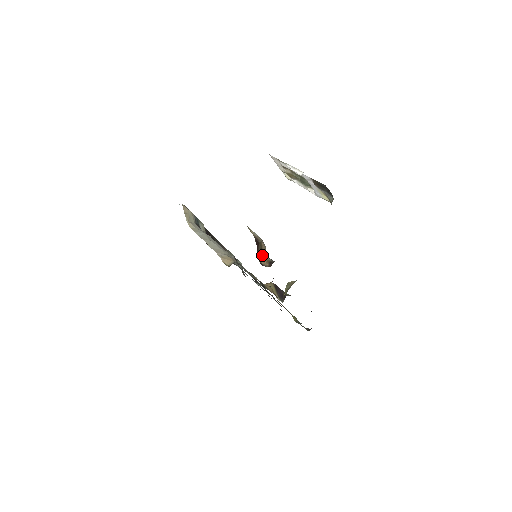
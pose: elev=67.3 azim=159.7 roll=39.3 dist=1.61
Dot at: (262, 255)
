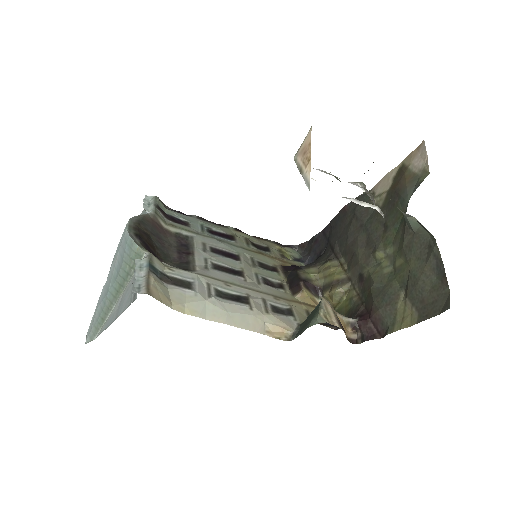
Dot at: occluded
